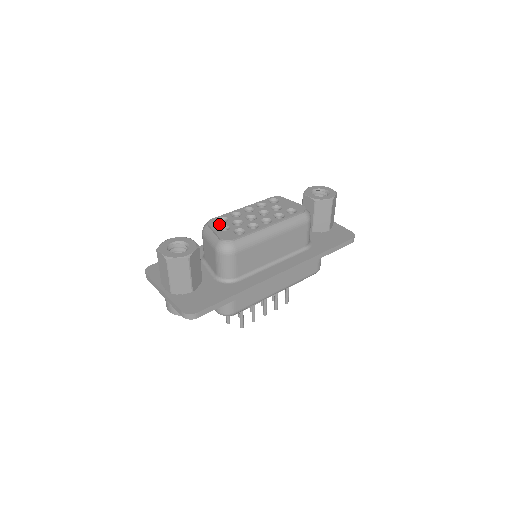
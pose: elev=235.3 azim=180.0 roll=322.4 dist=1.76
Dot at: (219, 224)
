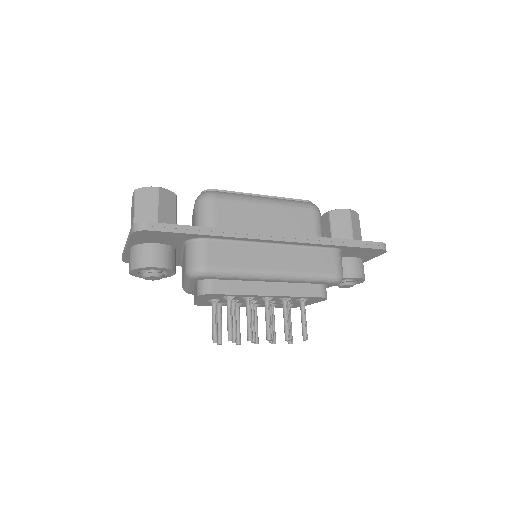
Dot at: occluded
